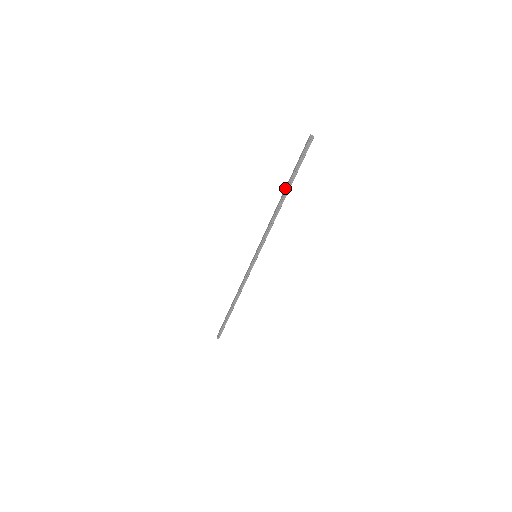
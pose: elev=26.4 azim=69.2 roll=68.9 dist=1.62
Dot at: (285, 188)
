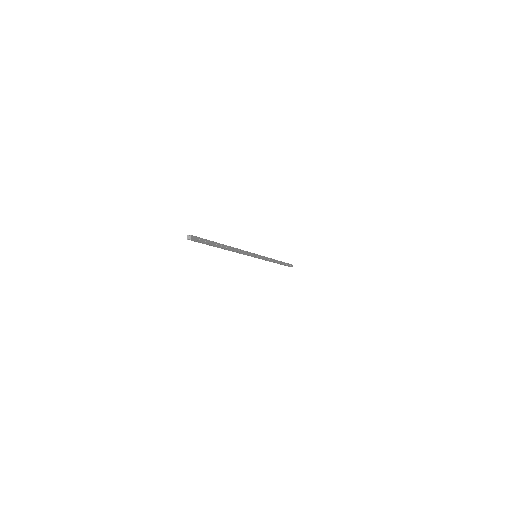
Dot at: occluded
